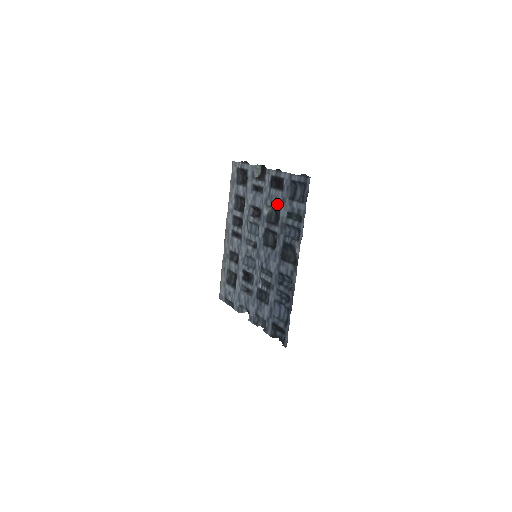
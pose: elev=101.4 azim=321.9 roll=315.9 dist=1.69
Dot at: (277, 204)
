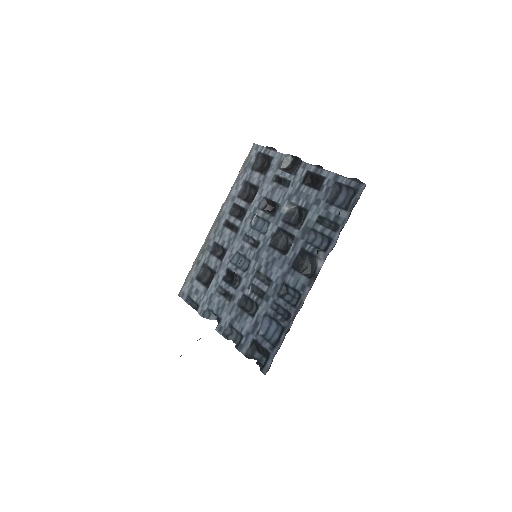
Dot at: (306, 204)
